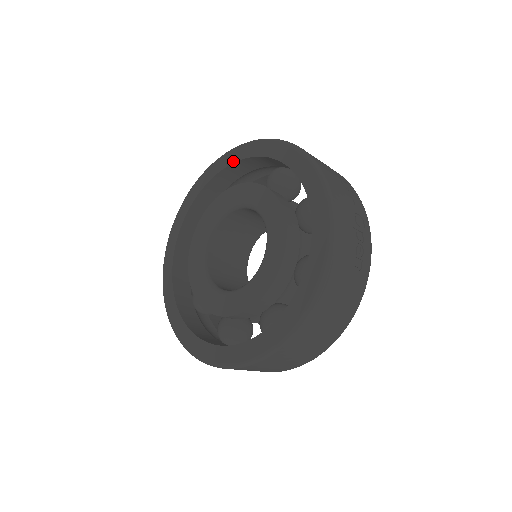
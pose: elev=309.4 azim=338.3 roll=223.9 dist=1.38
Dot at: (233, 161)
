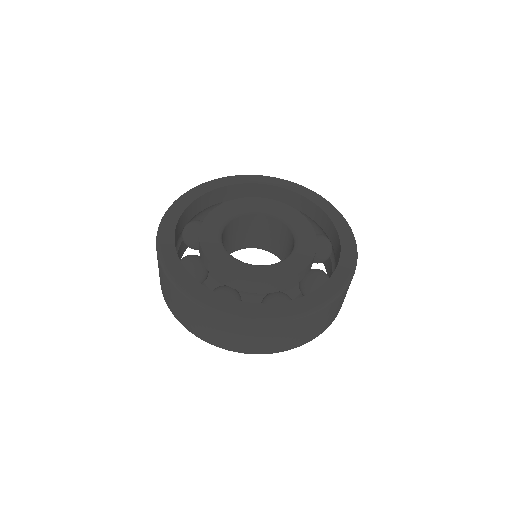
Dot at: (263, 183)
